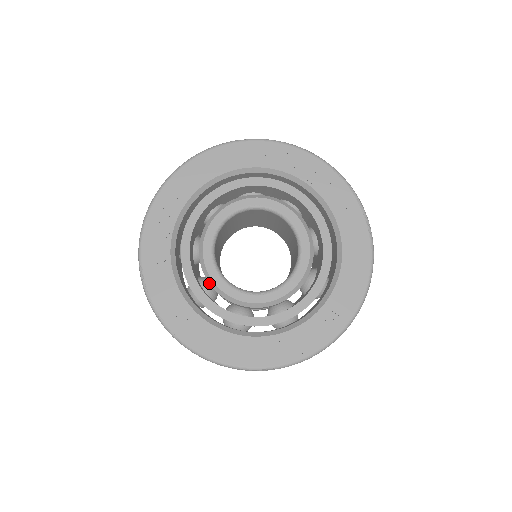
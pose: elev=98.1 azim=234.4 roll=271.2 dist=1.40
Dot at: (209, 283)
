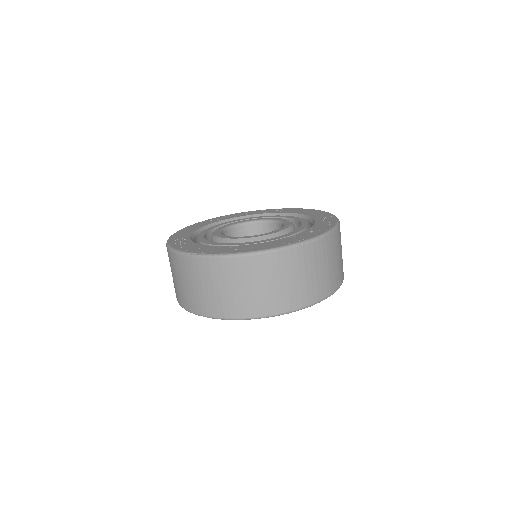
Dot at: (242, 242)
